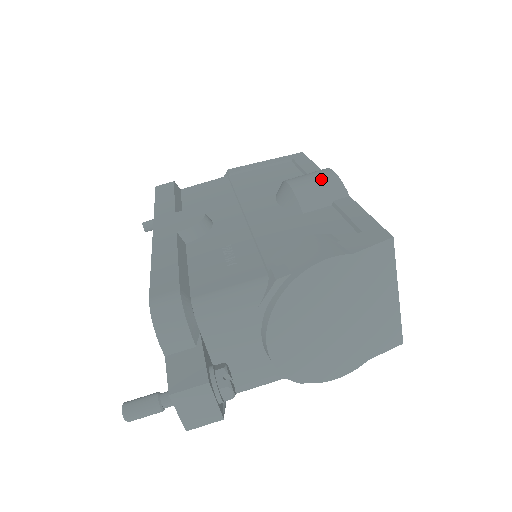
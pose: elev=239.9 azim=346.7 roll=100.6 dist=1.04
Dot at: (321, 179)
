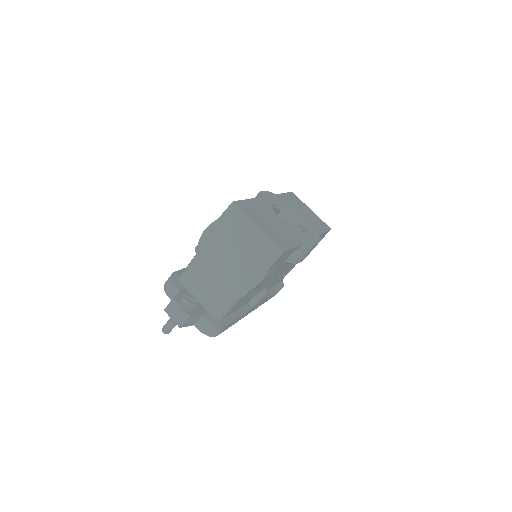
Dot at: occluded
